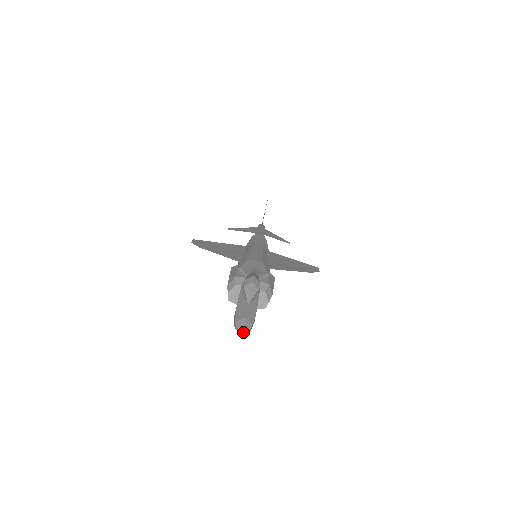
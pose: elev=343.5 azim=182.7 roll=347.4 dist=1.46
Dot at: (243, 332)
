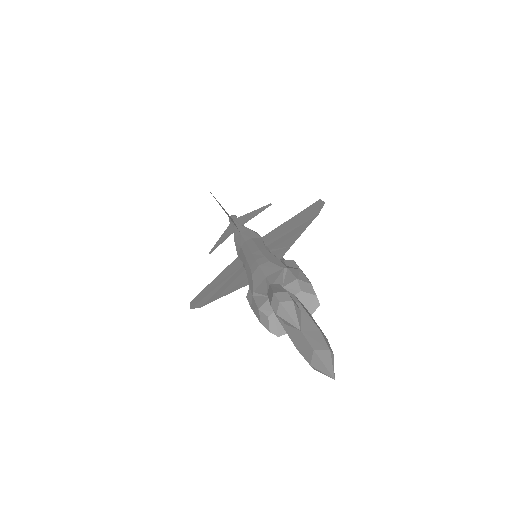
Dot at: (329, 370)
